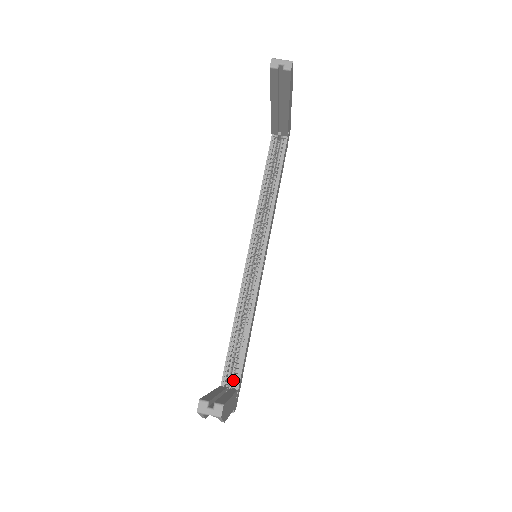
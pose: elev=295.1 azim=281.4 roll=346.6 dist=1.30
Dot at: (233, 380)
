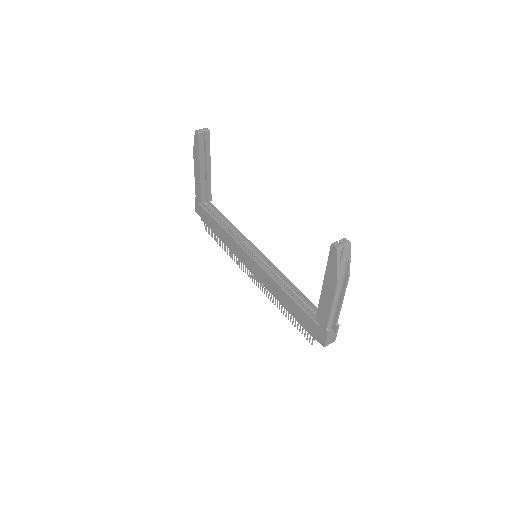
Dot at: occluded
